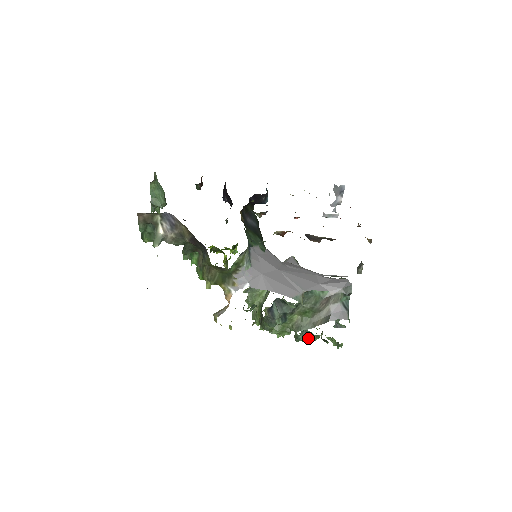
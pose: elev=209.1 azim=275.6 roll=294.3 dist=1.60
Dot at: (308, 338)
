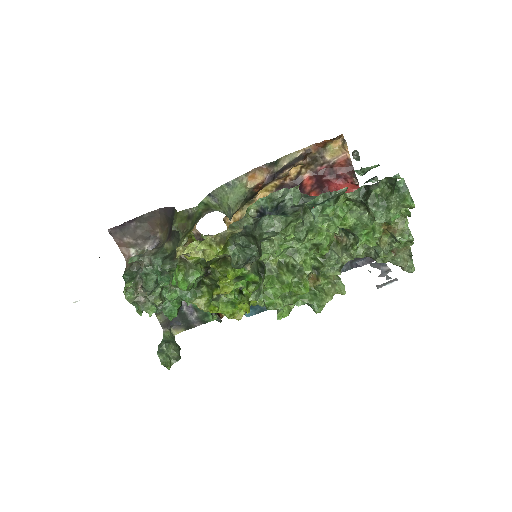
Dot at: (334, 205)
